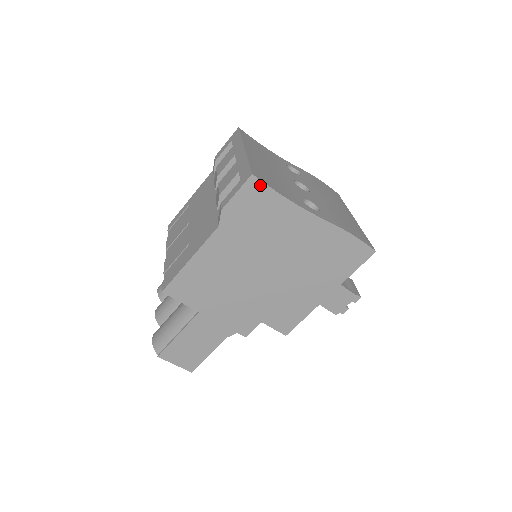
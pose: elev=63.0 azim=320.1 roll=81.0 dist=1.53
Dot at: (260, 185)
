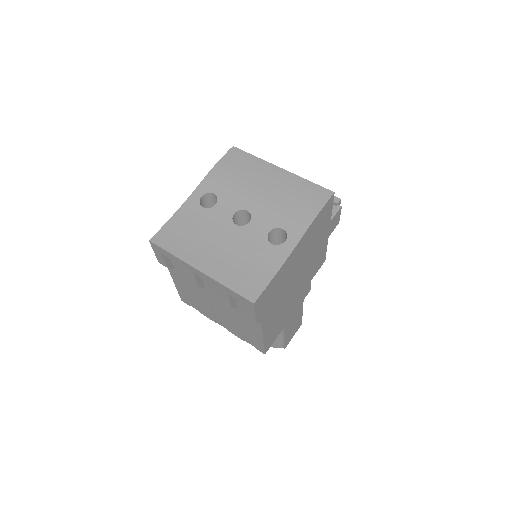
Dot at: (261, 296)
